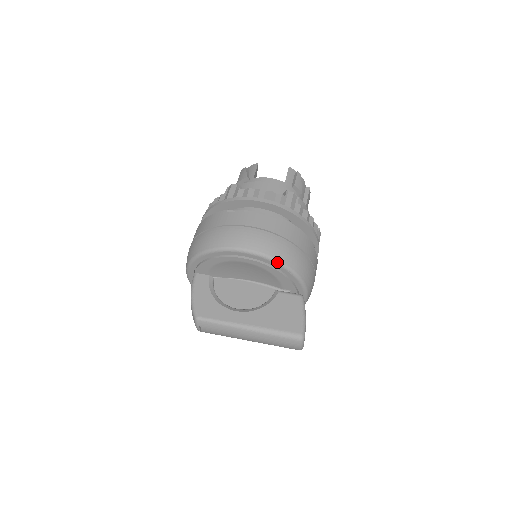
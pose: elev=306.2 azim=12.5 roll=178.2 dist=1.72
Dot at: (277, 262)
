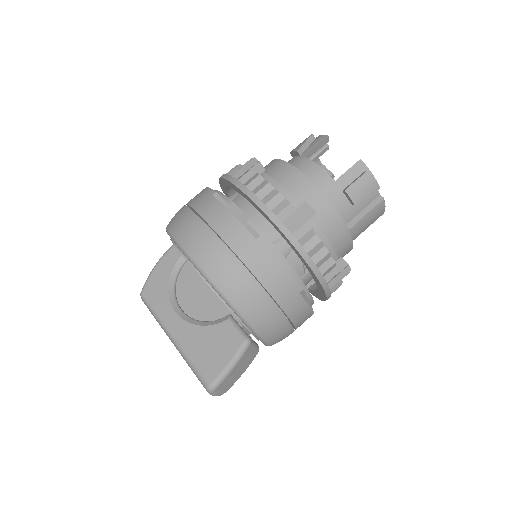
Dot at: (217, 291)
